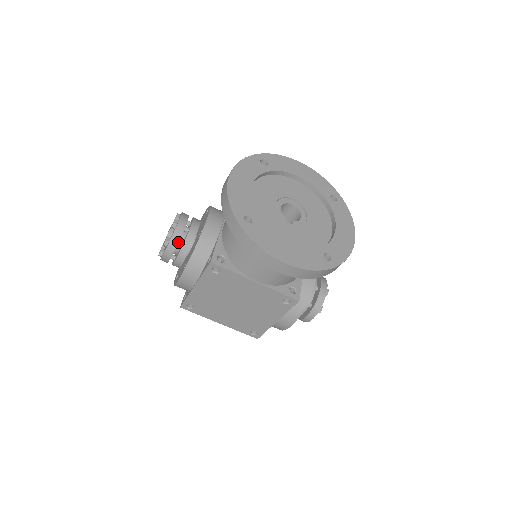
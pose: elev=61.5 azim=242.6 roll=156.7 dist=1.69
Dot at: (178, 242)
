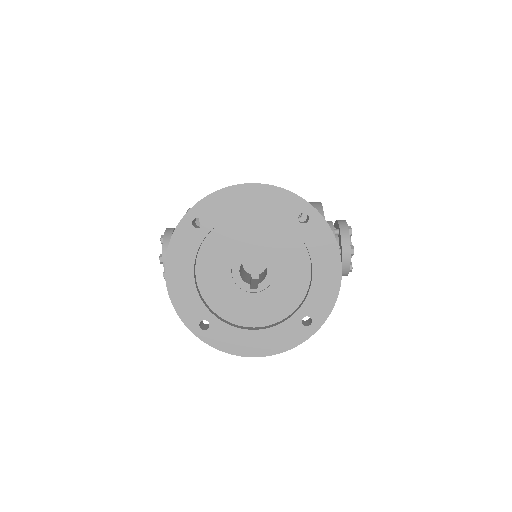
Dot at: occluded
